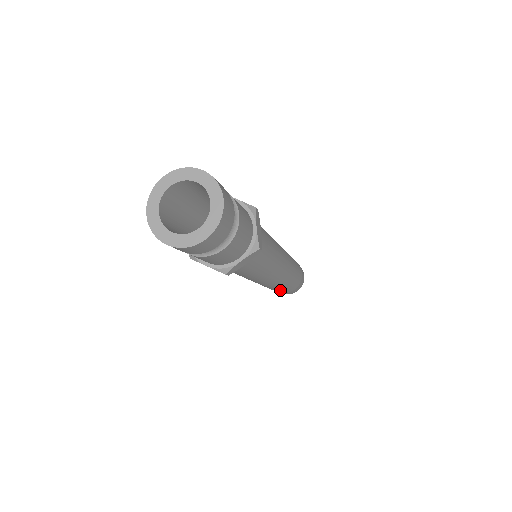
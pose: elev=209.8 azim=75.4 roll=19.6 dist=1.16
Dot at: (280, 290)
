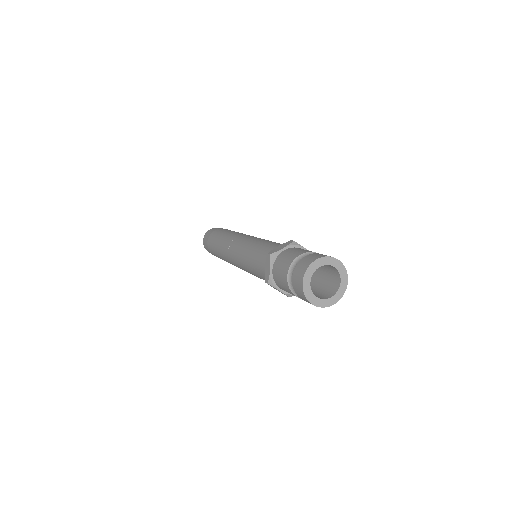
Dot at: occluded
